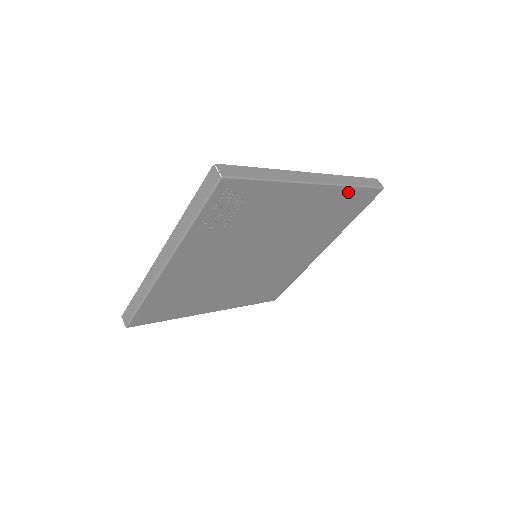
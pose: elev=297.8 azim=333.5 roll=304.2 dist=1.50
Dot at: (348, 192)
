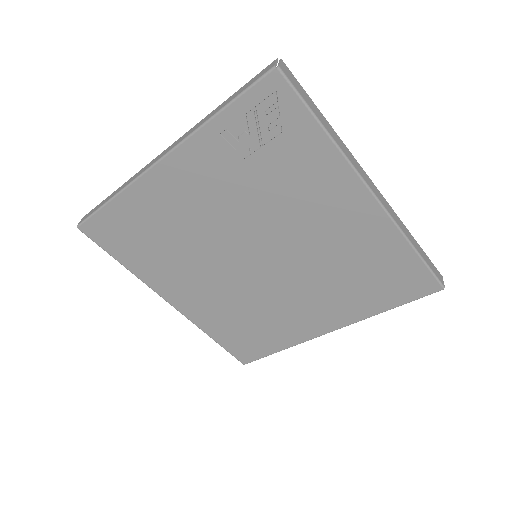
Dot at: (401, 249)
